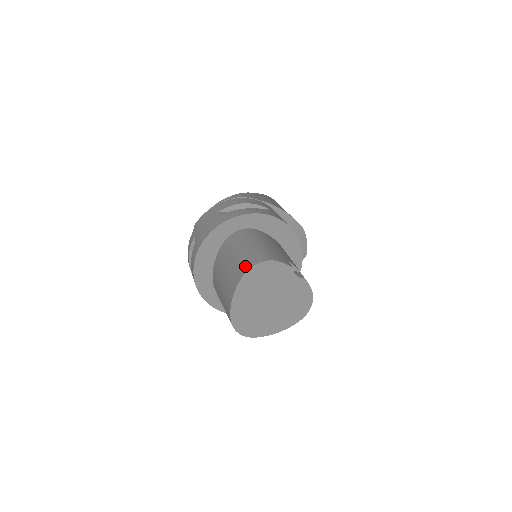
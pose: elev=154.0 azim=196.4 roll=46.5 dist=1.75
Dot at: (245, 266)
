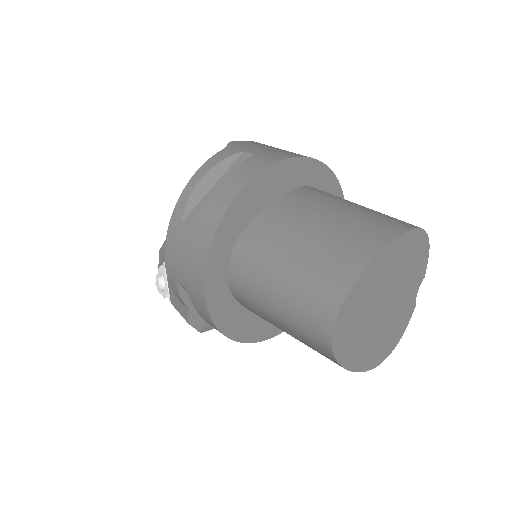
Dot at: (402, 221)
